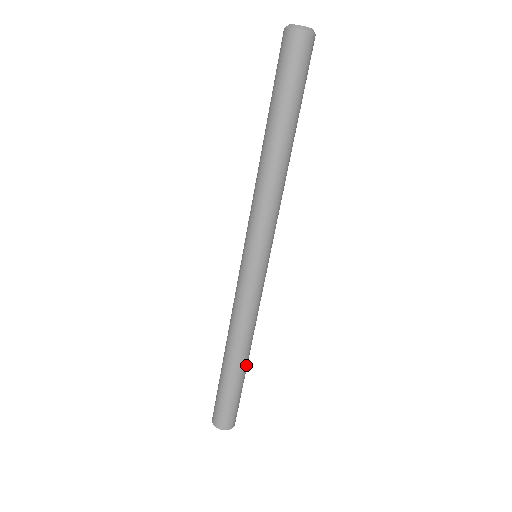
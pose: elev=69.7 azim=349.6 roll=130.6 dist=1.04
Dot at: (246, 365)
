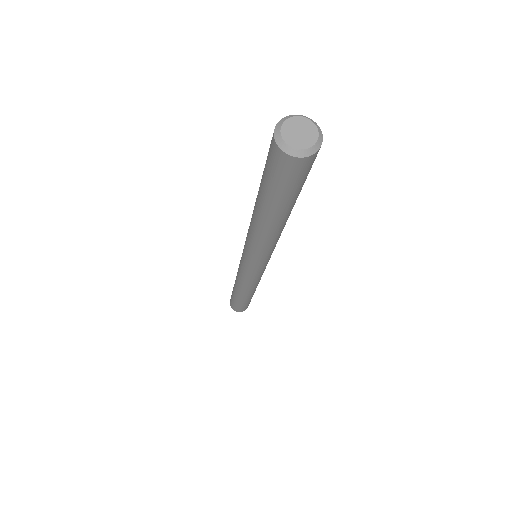
Dot at: (249, 297)
